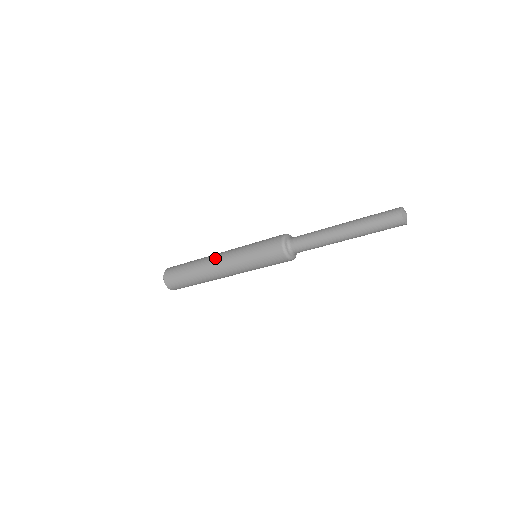
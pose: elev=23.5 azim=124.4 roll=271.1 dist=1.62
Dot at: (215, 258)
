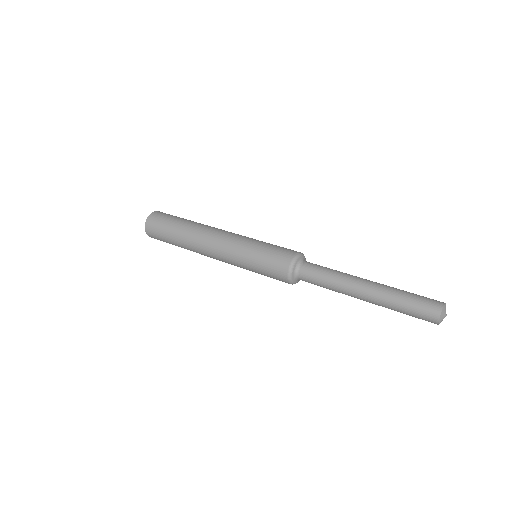
Dot at: (208, 256)
